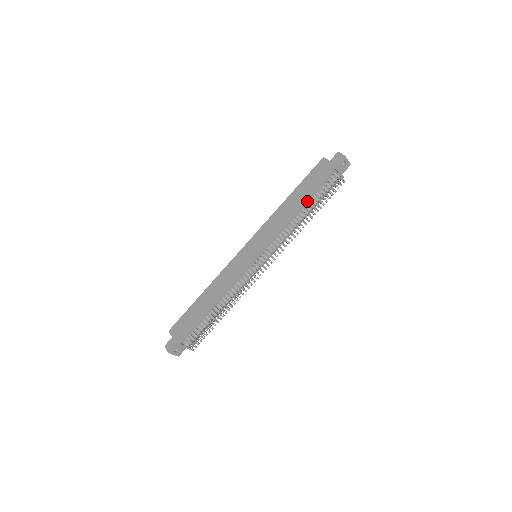
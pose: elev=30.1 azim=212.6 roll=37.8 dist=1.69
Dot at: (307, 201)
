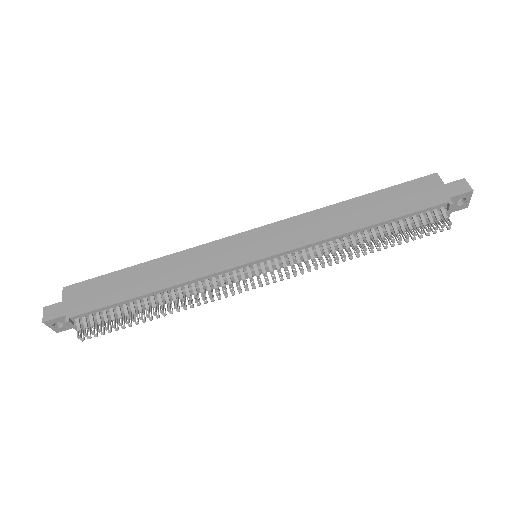
Dot at: (380, 223)
